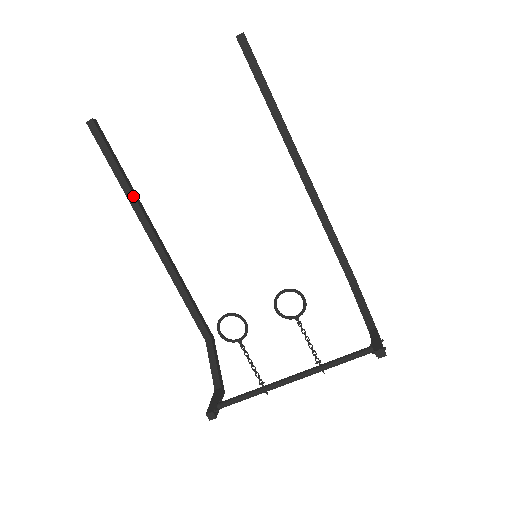
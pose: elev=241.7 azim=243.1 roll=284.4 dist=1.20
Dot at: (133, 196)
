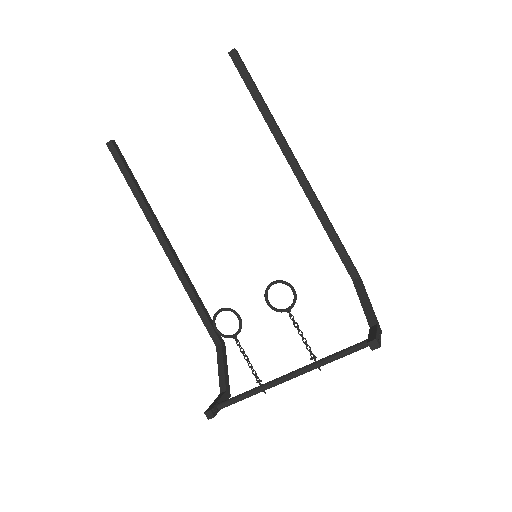
Dot at: (146, 207)
